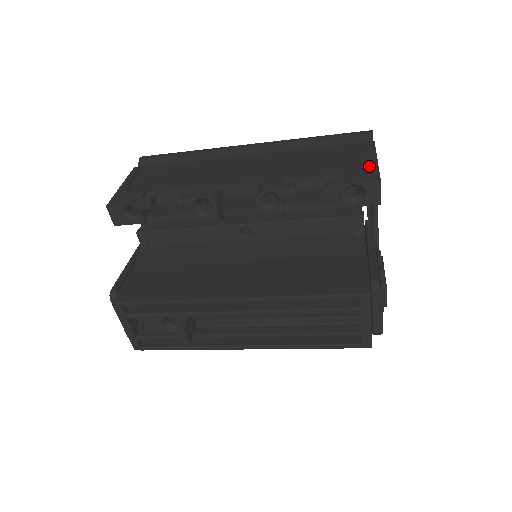
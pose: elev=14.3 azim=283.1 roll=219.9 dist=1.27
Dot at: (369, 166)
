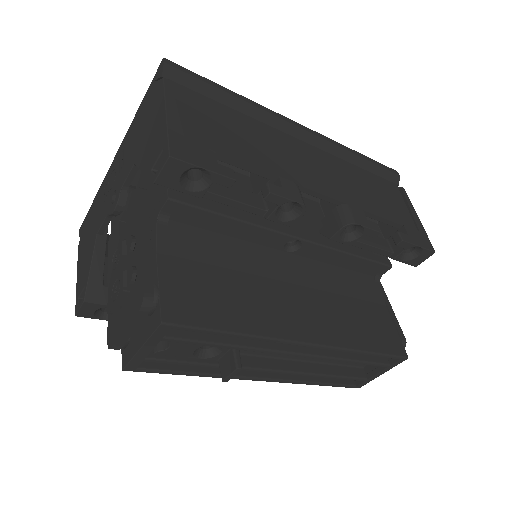
Dot at: (419, 225)
